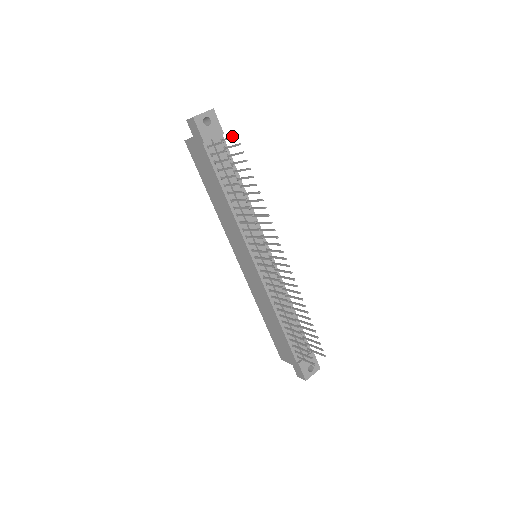
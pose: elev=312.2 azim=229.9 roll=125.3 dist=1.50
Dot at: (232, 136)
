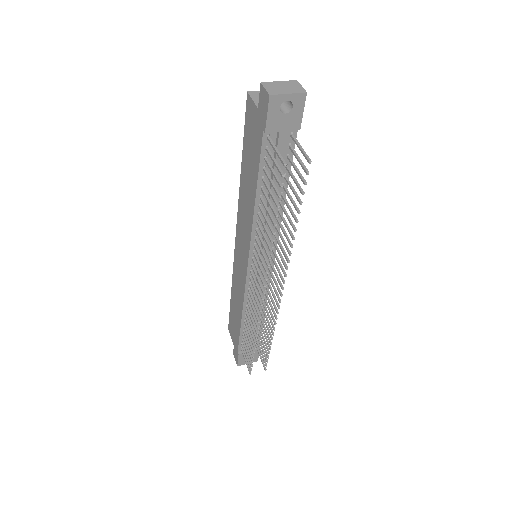
Dot at: (305, 154)
